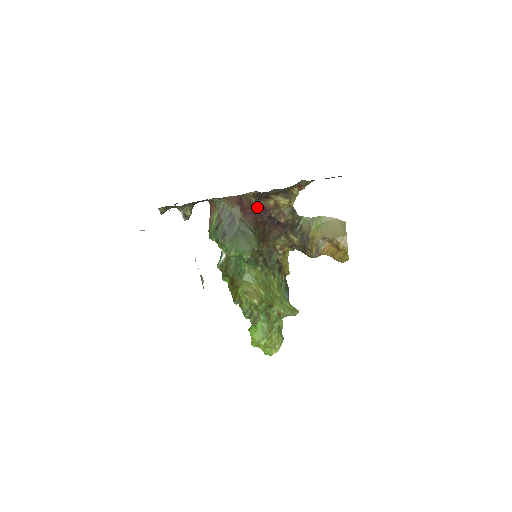
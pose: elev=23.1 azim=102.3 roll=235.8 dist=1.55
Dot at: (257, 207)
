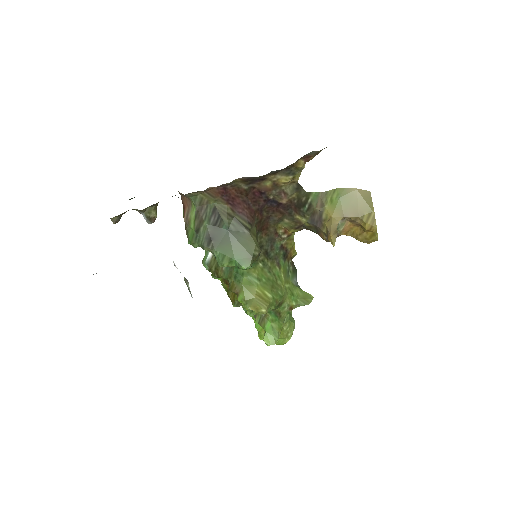
Dot at: (248, 192)
